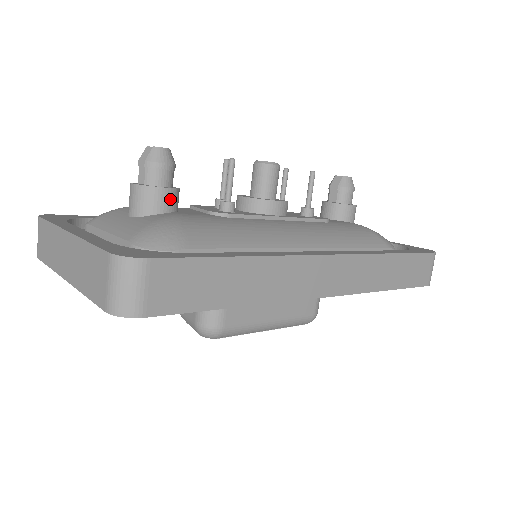
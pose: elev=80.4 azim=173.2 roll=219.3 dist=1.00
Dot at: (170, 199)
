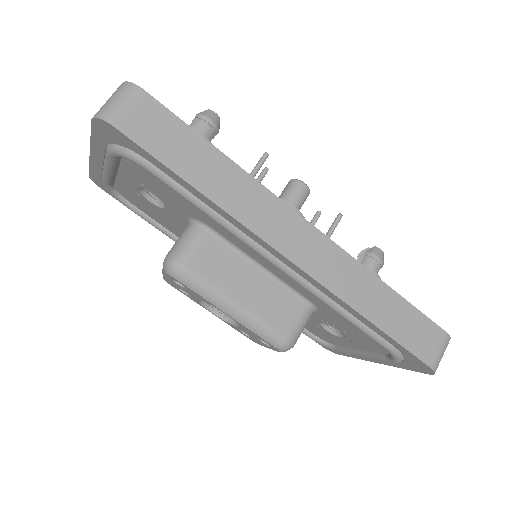
Dot at: occluded
